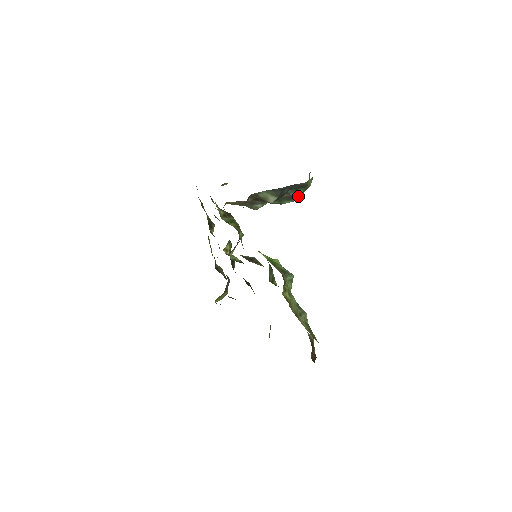
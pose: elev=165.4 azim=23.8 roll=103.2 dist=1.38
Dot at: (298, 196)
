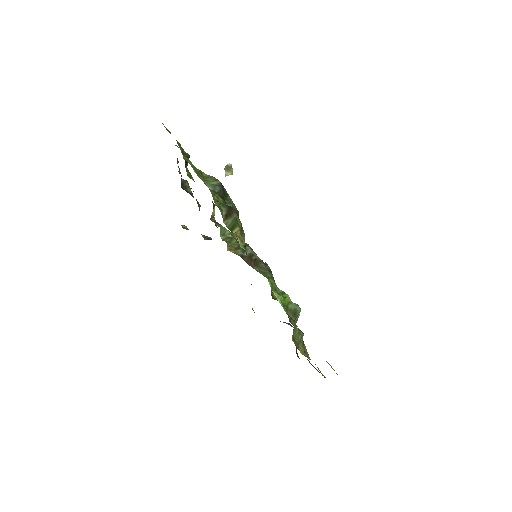
Dot at: occluded
